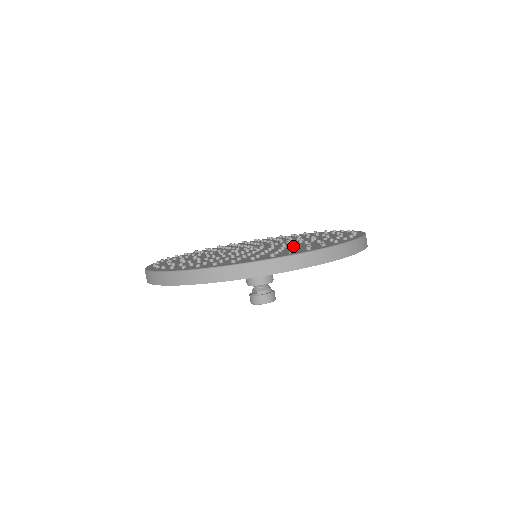
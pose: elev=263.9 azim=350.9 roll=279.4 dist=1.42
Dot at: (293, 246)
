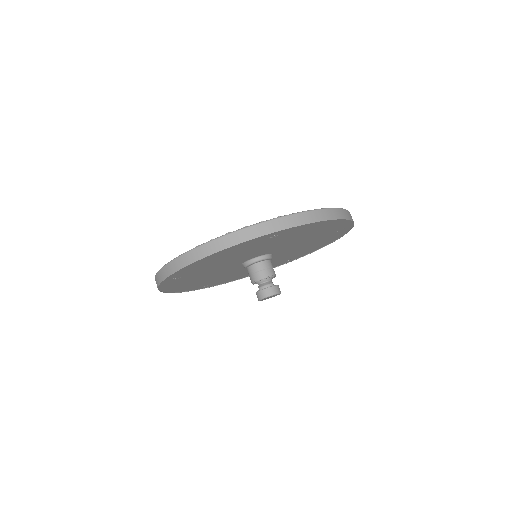
Dot at: occluded
